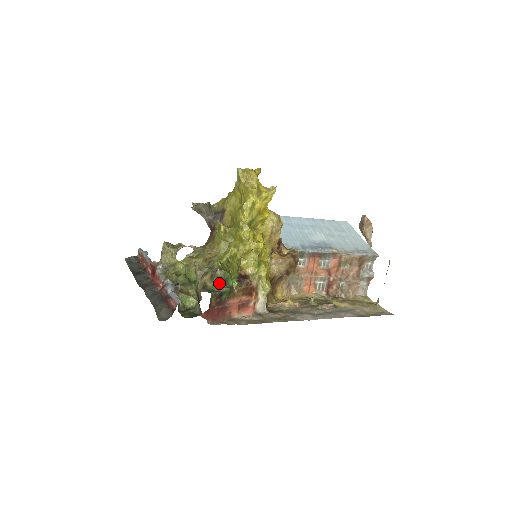
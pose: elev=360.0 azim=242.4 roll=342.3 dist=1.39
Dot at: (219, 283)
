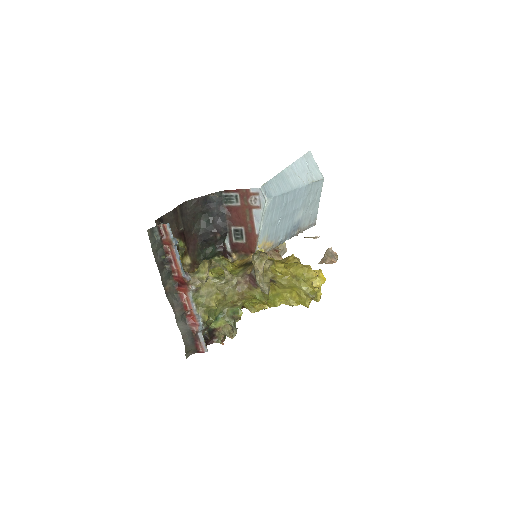
Dot at: occluded
